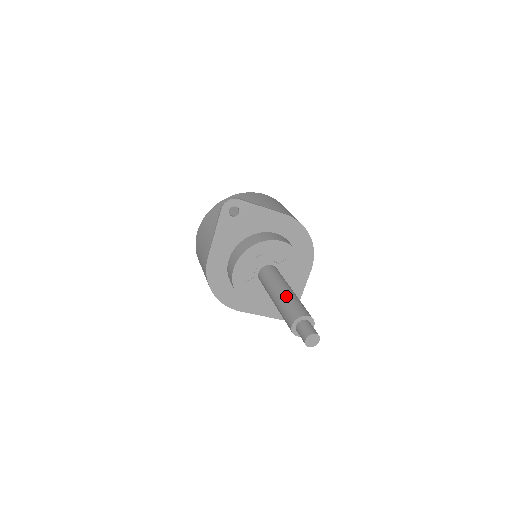
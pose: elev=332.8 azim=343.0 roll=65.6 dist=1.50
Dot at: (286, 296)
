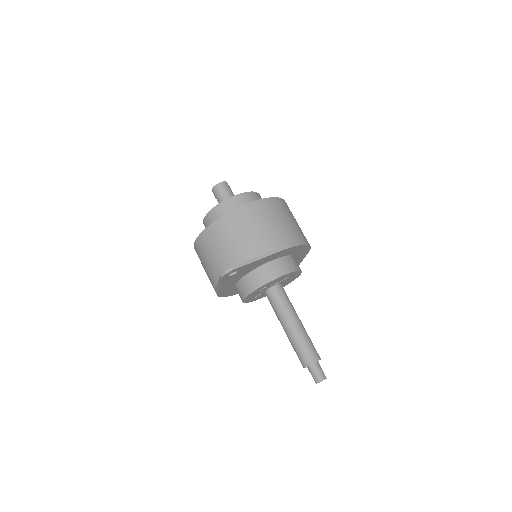
Dot at: (295, 337)
